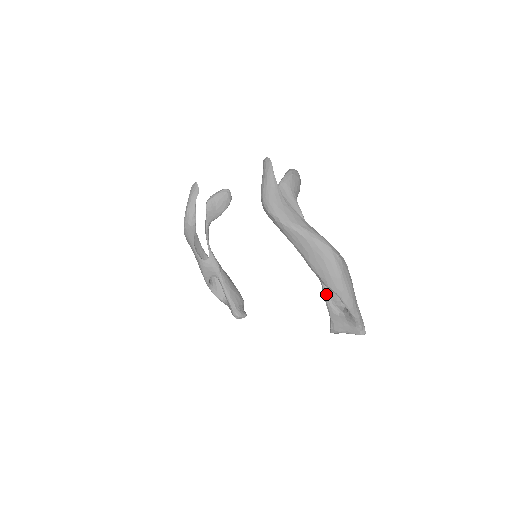
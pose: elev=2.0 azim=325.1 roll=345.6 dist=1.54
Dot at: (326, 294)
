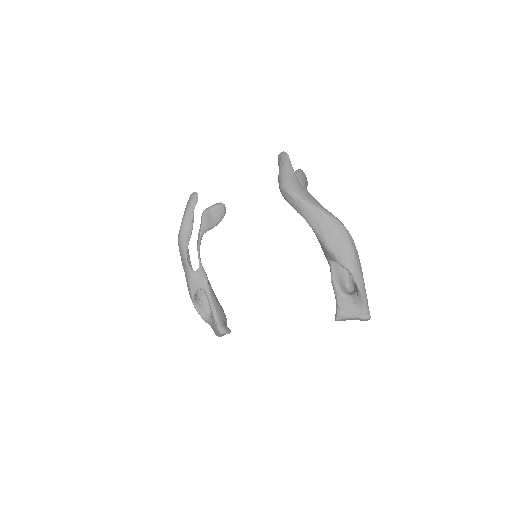
Dot at: (334, 277)
